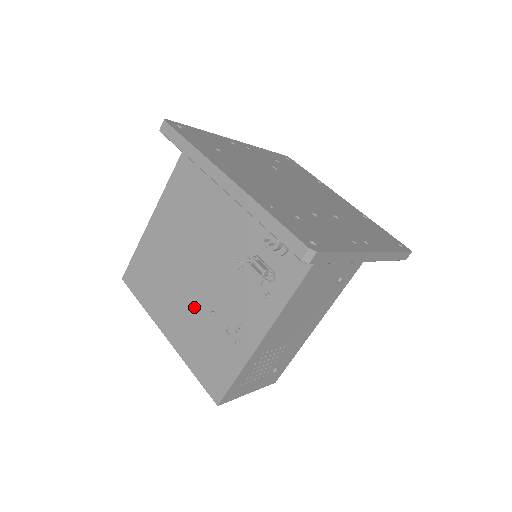
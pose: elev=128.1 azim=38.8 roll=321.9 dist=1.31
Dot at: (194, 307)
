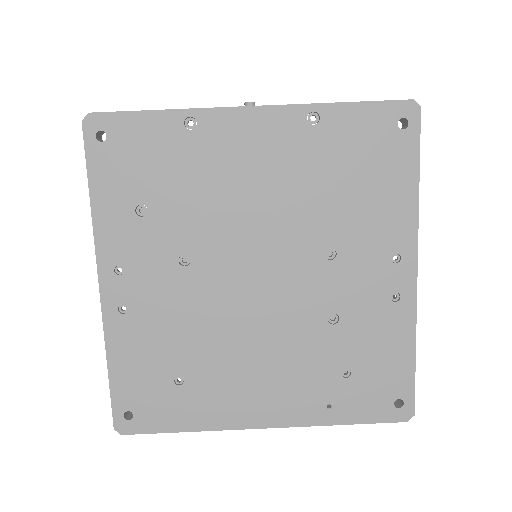
Dot at: occluded
